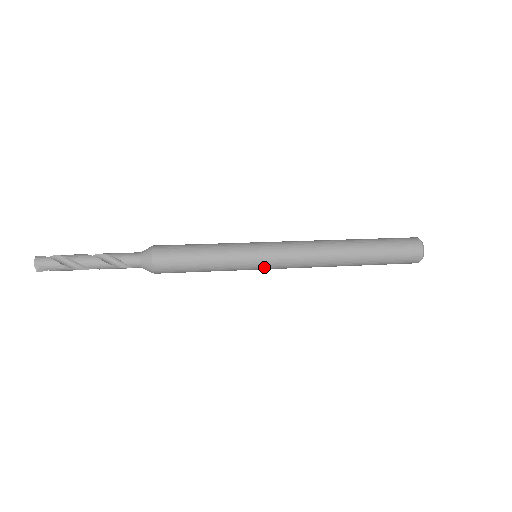
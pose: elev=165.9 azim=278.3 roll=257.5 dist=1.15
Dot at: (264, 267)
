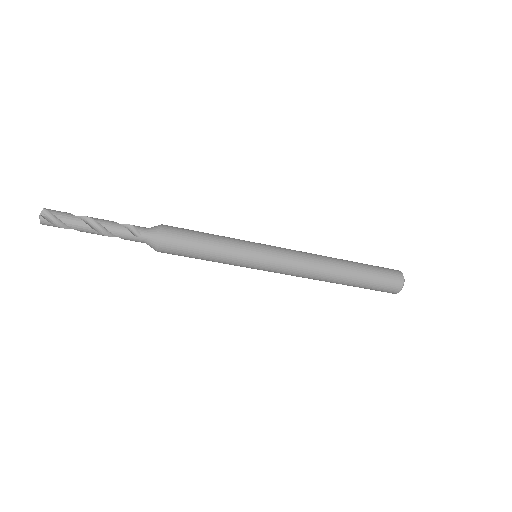
Dot at: (266, 252)
